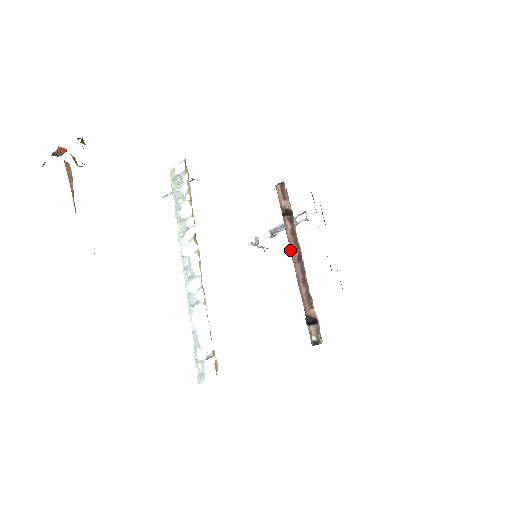
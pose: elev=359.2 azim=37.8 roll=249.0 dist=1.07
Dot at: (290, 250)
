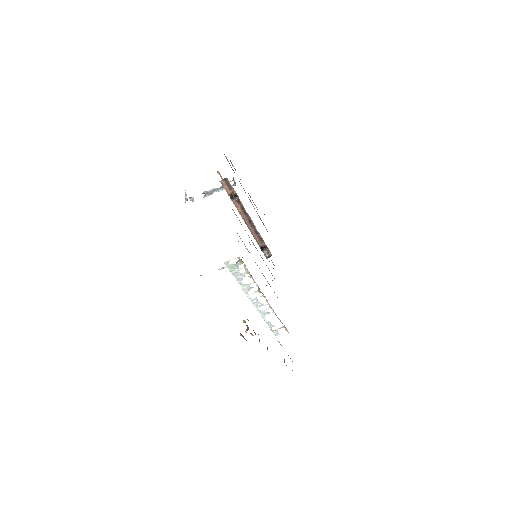
Dot at: (242, 218)
